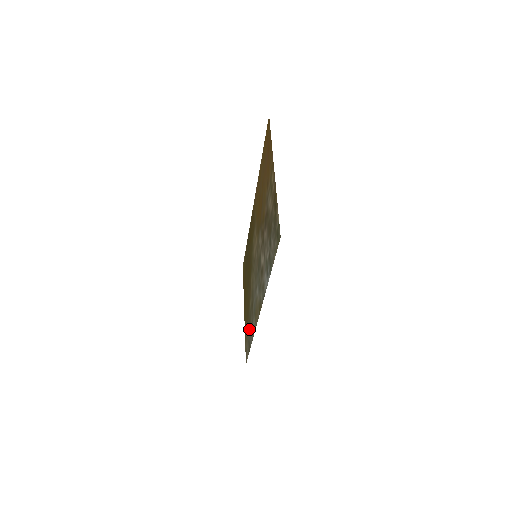
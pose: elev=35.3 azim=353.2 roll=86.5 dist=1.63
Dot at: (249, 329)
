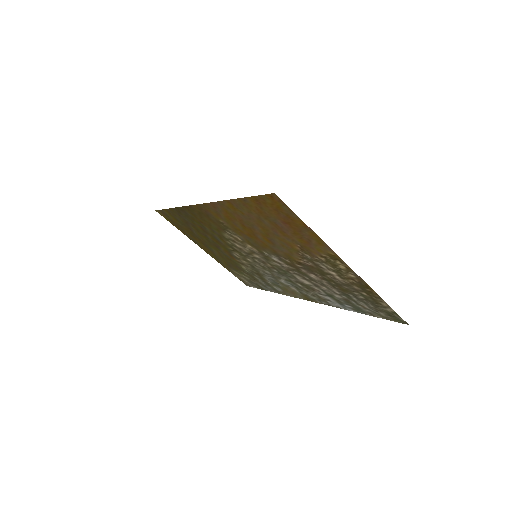
Dot at: occluded
